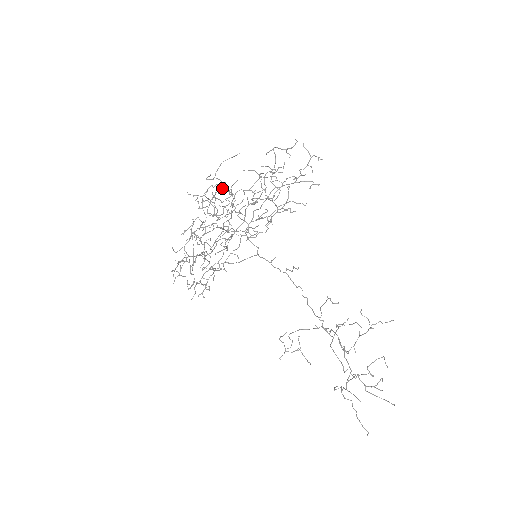
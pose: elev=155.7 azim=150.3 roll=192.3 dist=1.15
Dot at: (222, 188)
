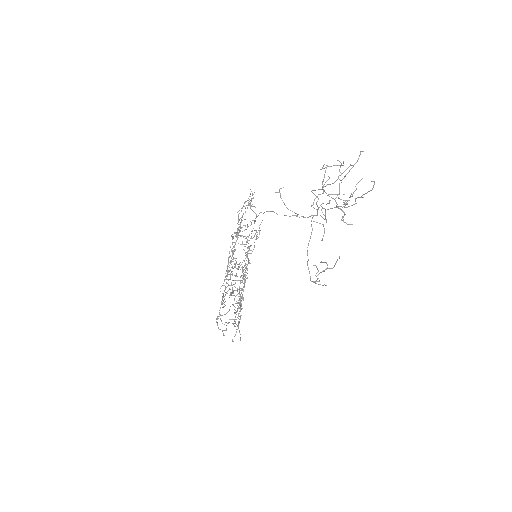
Dot at: occluded
